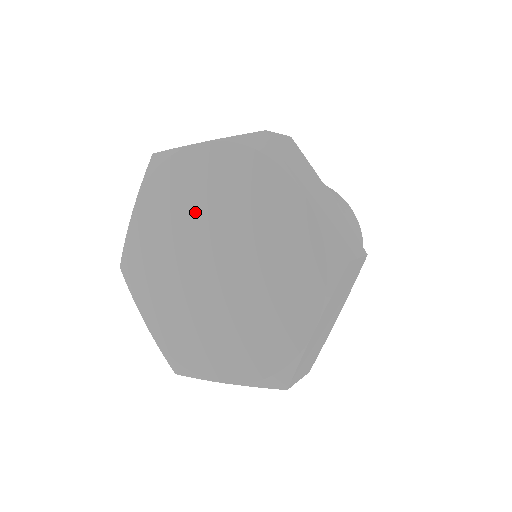
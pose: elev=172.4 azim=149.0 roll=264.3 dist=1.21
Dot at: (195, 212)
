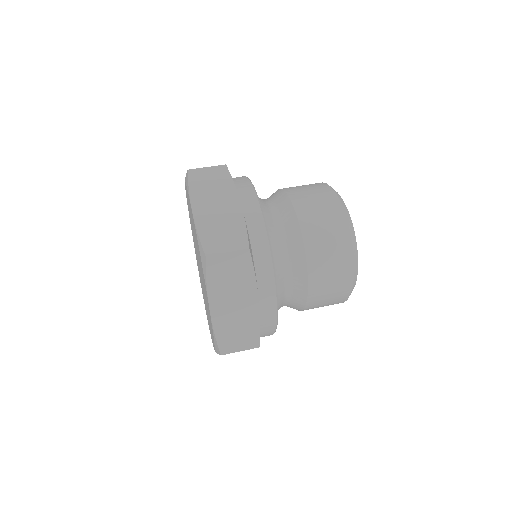
Dot at: (194, 234)
